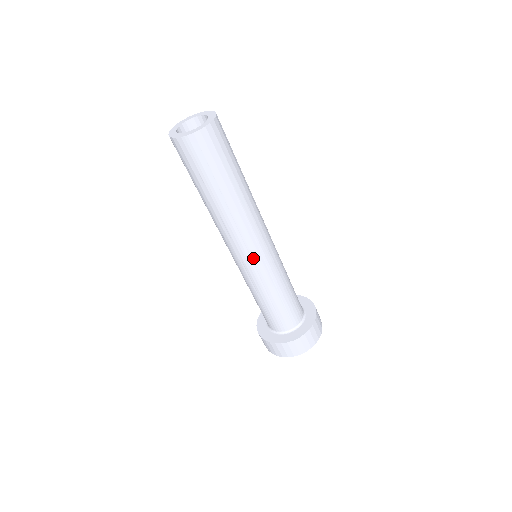
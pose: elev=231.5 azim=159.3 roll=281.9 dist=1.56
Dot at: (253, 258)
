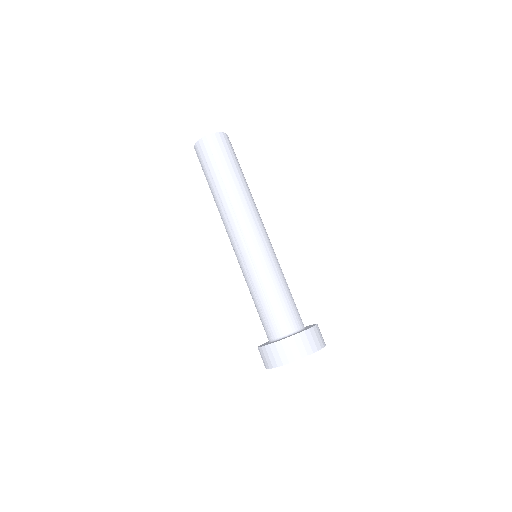
Dot at: (239, 247)
